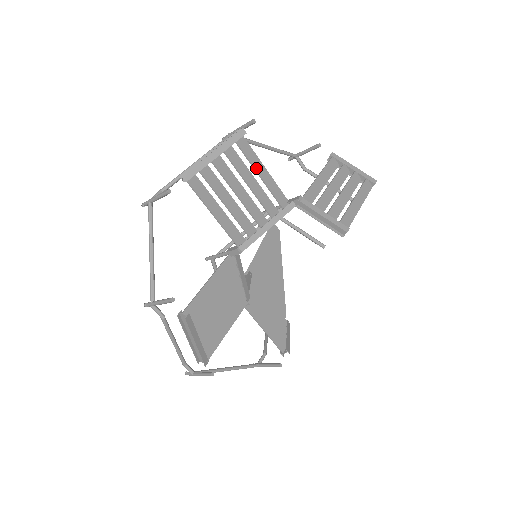
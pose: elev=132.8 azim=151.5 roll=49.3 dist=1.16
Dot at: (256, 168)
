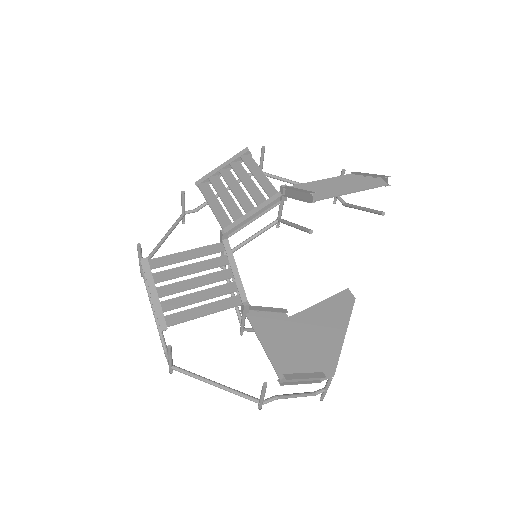
Dot at: (253, 172)
